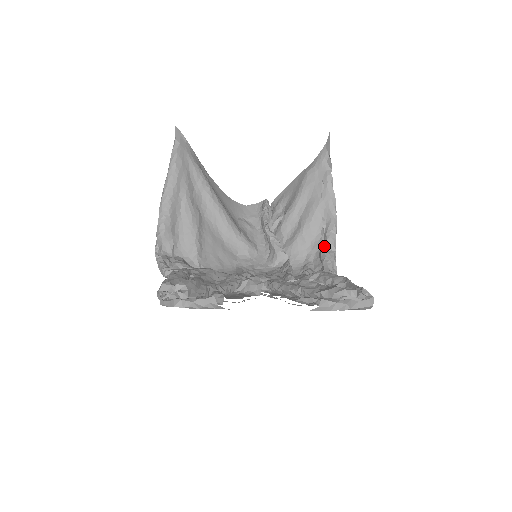
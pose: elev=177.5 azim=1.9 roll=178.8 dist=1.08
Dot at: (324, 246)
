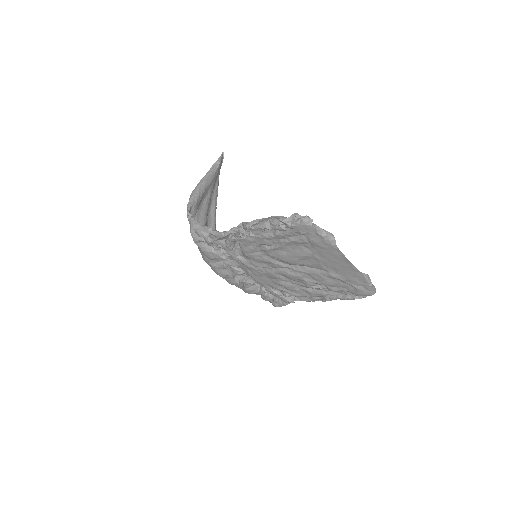
Dot at: occluded
